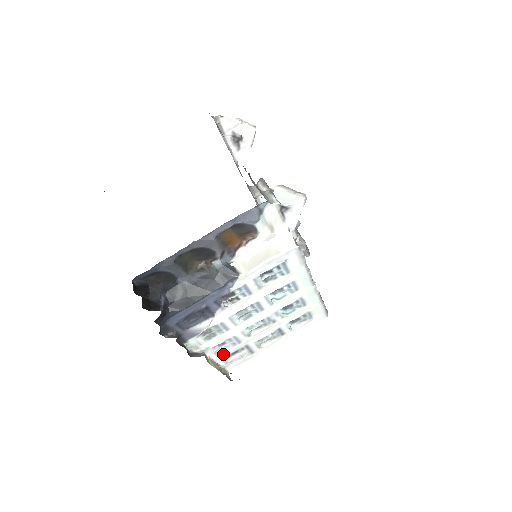
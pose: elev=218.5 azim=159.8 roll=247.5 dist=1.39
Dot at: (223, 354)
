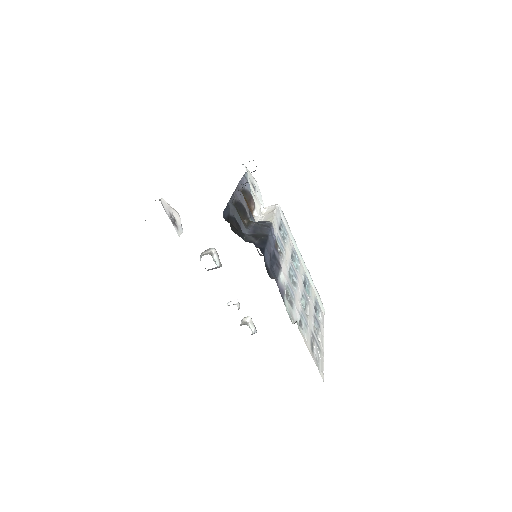
Dot at: (308, 342)
